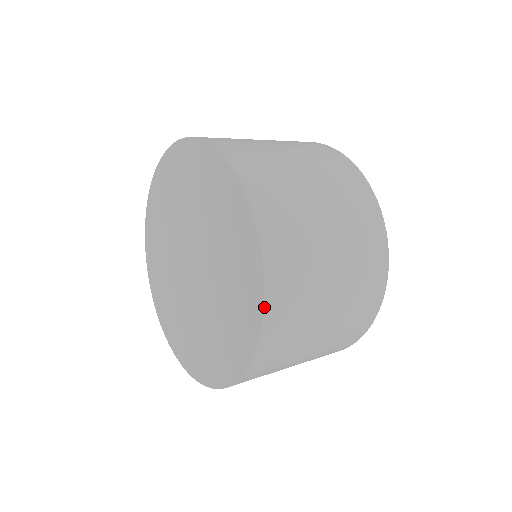
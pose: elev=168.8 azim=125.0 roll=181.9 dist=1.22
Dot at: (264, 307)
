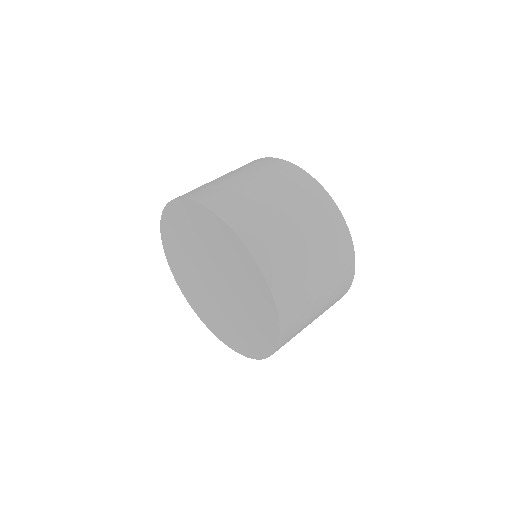
Dot at: (272, 294)
